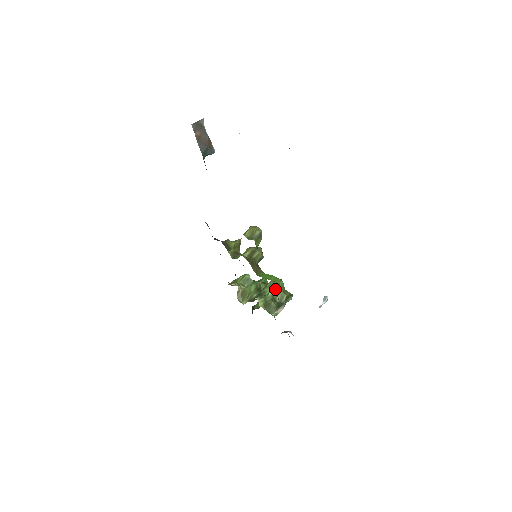
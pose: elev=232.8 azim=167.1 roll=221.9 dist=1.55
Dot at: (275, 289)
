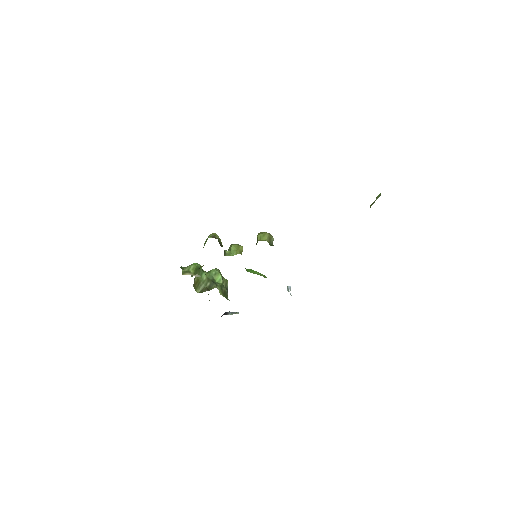
Dot at: (222, 277)
